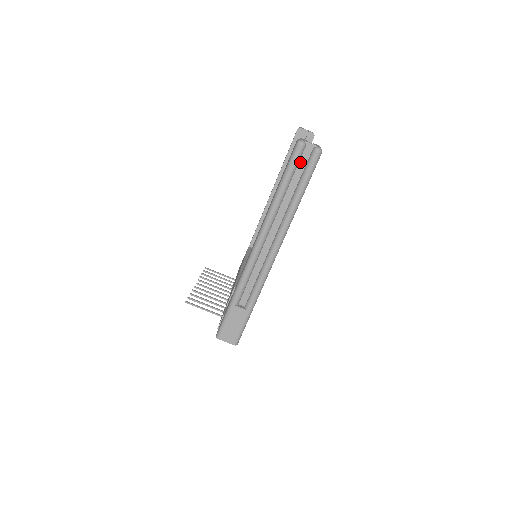
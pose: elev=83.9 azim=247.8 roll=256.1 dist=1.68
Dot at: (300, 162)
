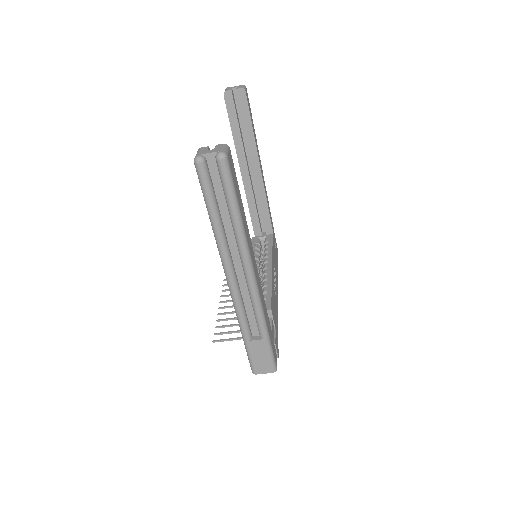
Dot at: (212, 178)
